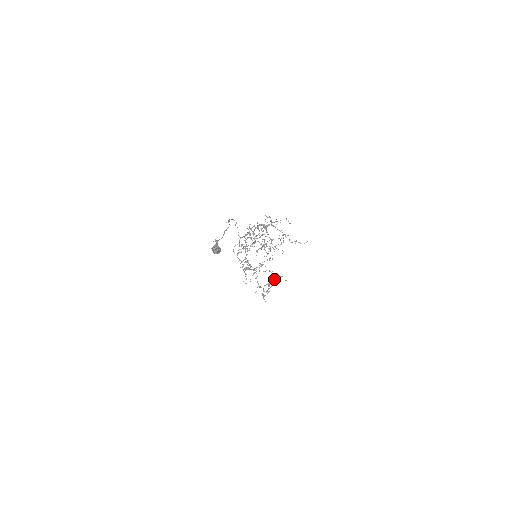
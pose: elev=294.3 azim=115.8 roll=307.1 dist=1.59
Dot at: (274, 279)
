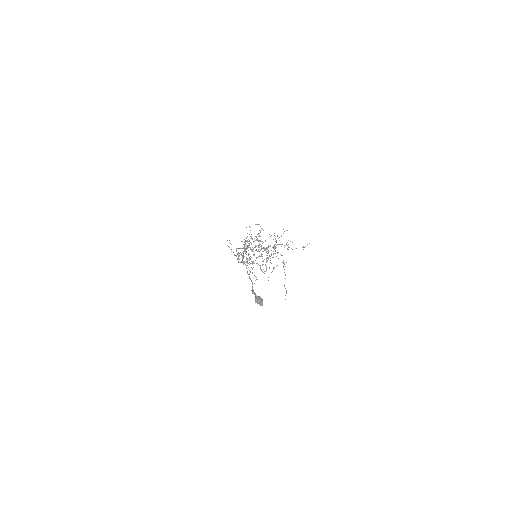
Dot at: (262, 251)
